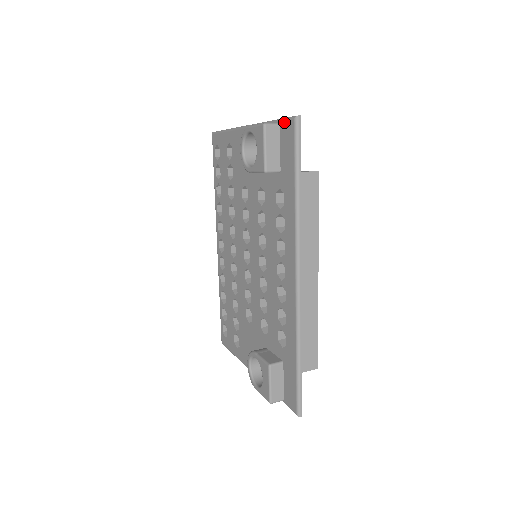
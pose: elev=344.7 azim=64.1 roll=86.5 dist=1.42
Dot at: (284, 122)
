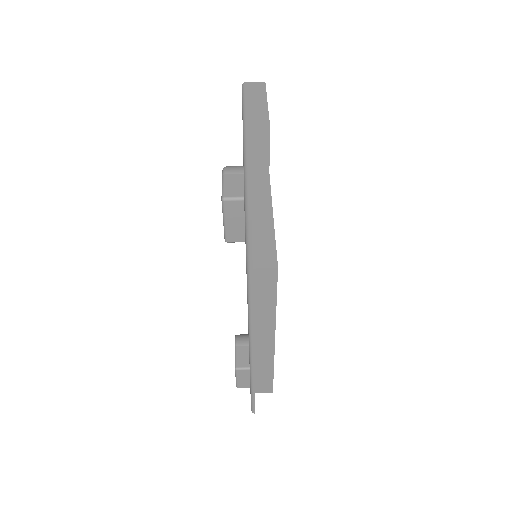
Dot at: (244, 205)
